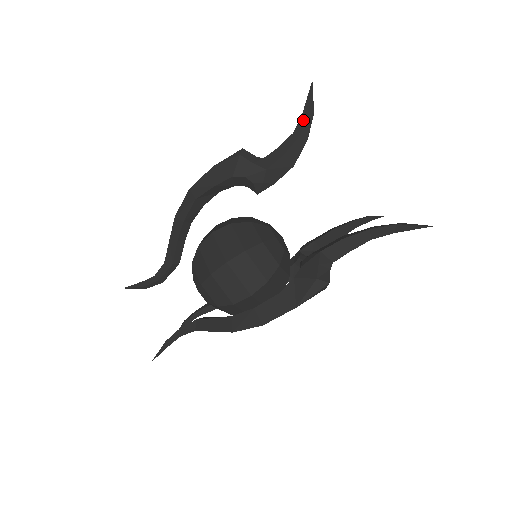
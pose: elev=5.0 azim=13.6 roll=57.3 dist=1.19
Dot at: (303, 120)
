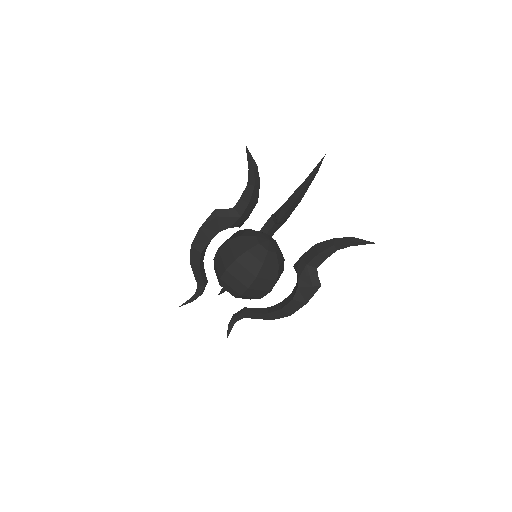
Dot at: (252, 175)
